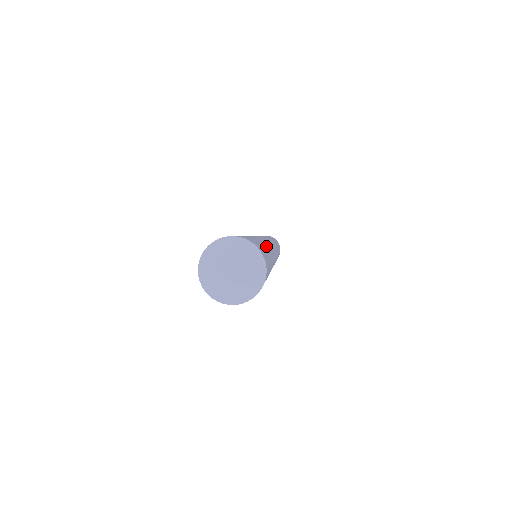
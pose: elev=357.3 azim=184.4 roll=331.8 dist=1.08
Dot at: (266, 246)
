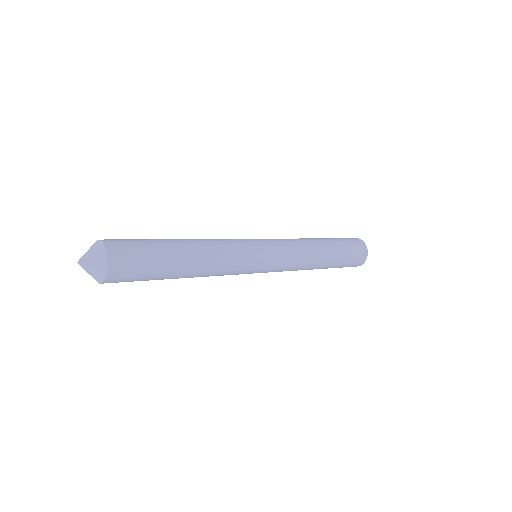
Dot at: (183, 251)
